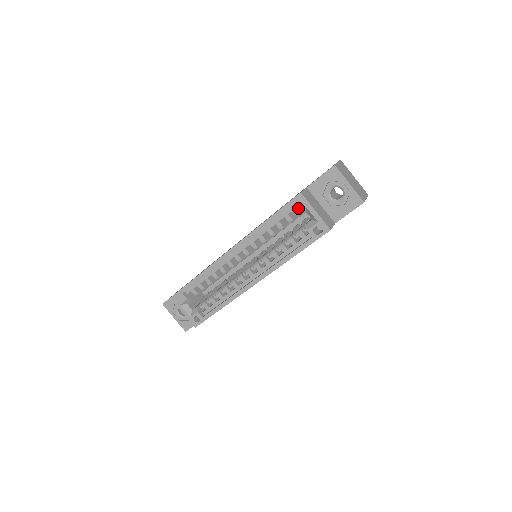
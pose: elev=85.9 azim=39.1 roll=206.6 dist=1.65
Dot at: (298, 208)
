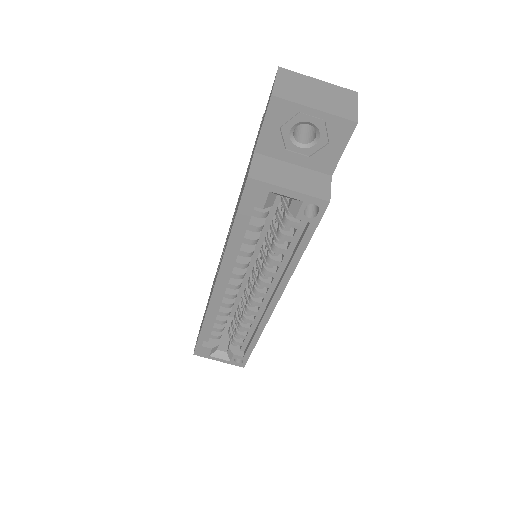
Dot at: (260, 199)
